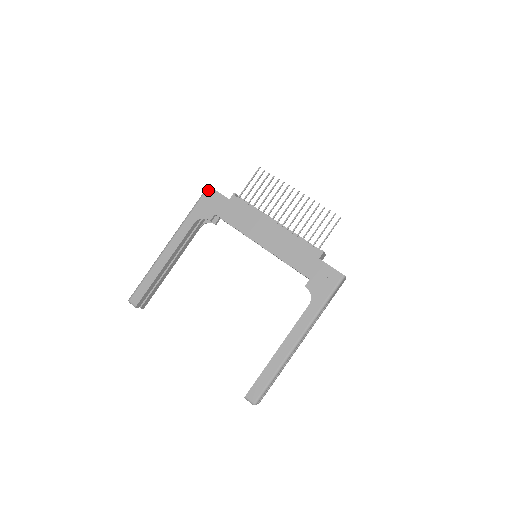
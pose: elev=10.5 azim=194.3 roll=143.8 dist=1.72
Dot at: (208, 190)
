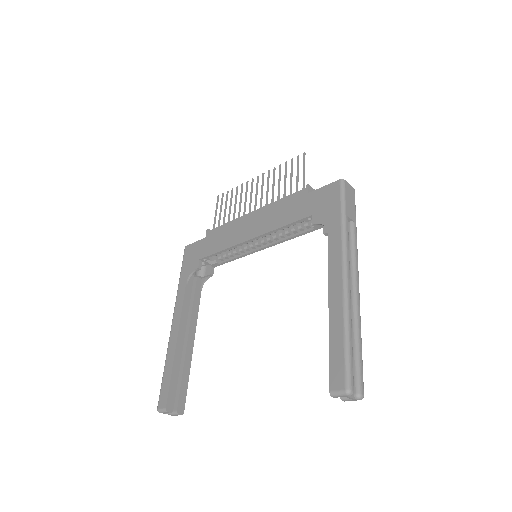
Dot at: (186, 250)
